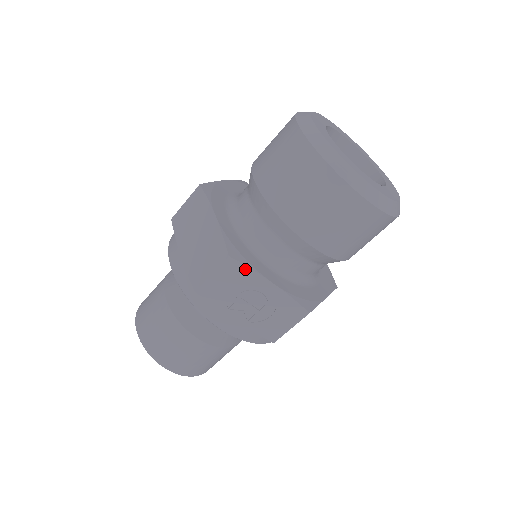
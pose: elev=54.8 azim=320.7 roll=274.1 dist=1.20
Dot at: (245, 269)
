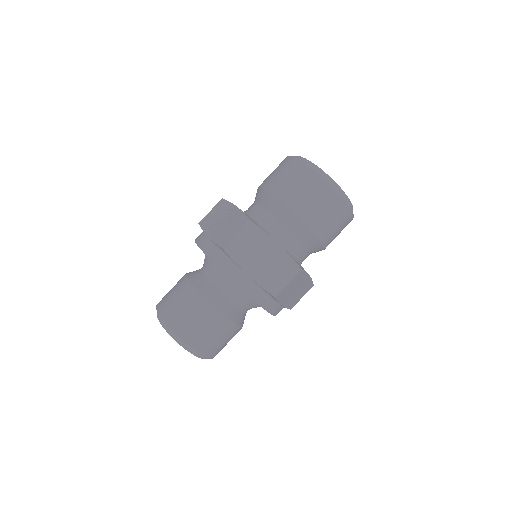
Dot at: (227, 203)
